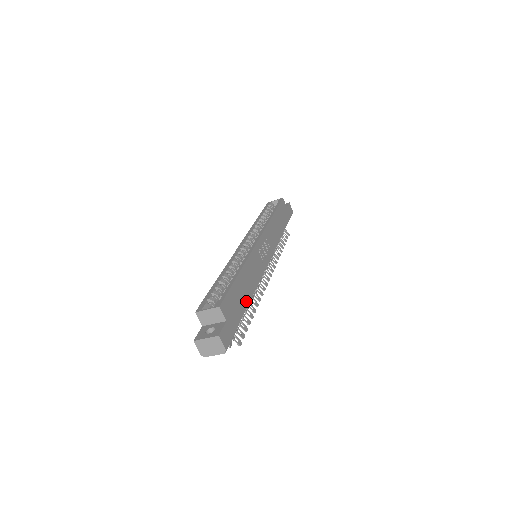
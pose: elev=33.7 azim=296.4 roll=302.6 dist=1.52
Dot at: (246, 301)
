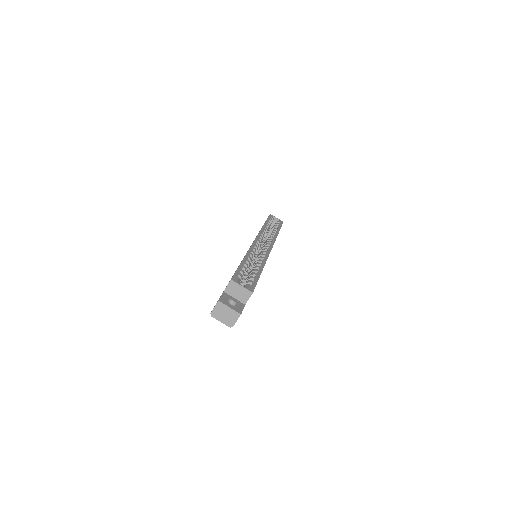
Dot at: occluded
